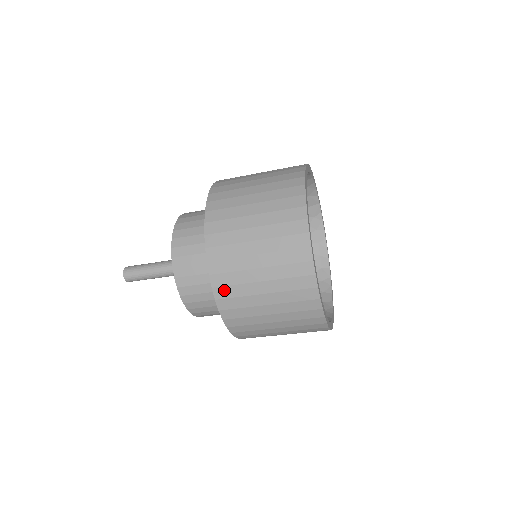
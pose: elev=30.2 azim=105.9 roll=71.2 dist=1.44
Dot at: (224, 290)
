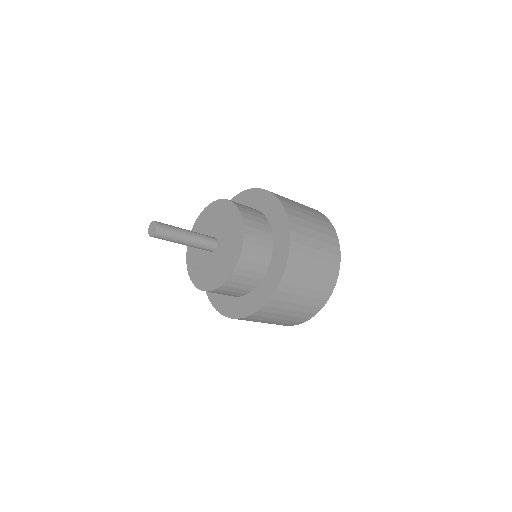
Dot at: (249, 319)
